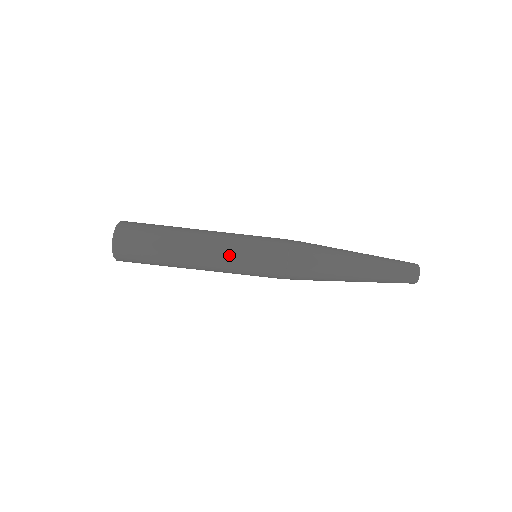
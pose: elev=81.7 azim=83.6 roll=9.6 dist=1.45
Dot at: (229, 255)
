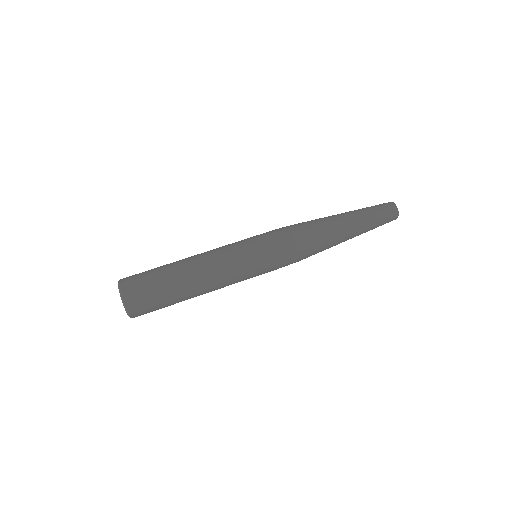
Dot at: (236, 268)
